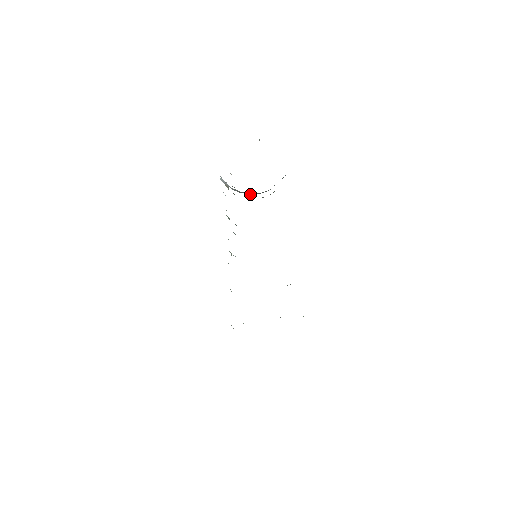
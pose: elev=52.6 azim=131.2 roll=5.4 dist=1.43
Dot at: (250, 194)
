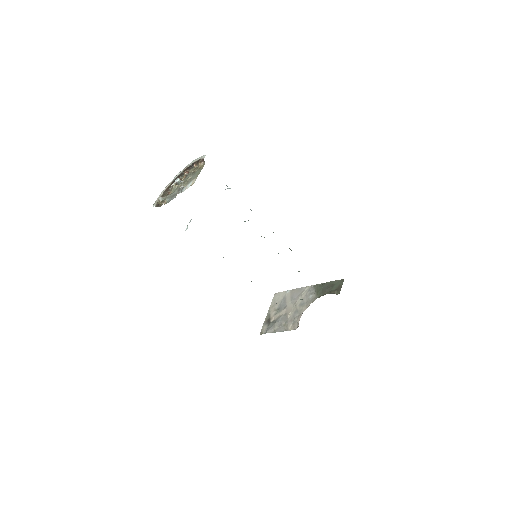
Dot at: occluded
